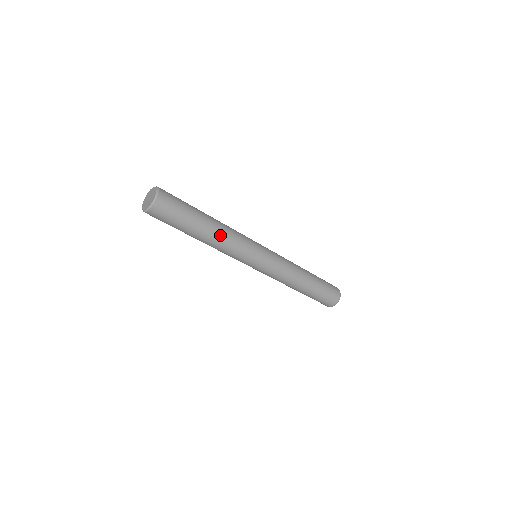
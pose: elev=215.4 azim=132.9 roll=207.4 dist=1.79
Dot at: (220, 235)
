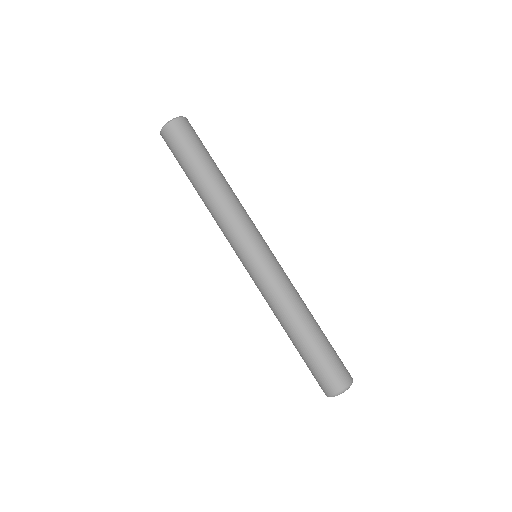
Dot at: (219, 195)
